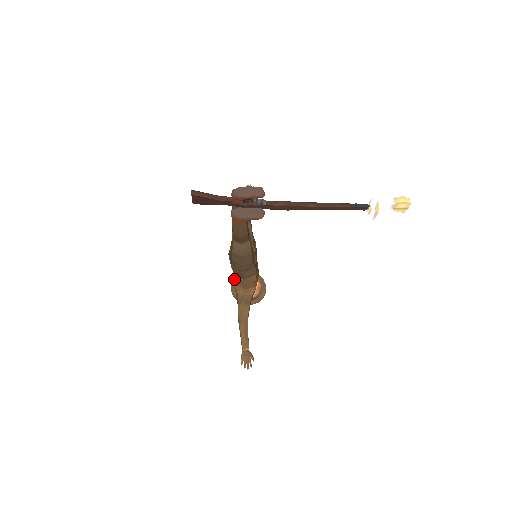
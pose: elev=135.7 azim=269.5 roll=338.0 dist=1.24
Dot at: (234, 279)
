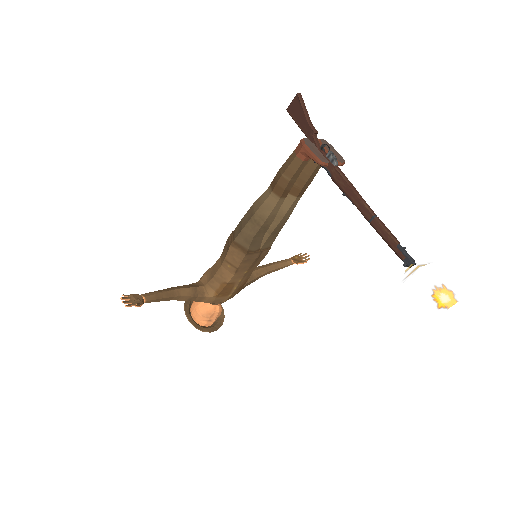
Dot at: (212, 266)
